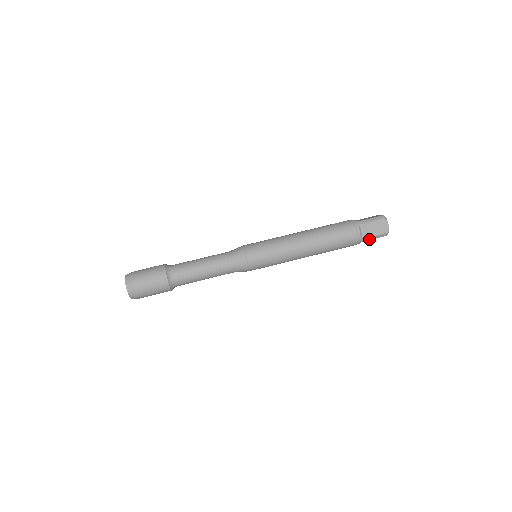
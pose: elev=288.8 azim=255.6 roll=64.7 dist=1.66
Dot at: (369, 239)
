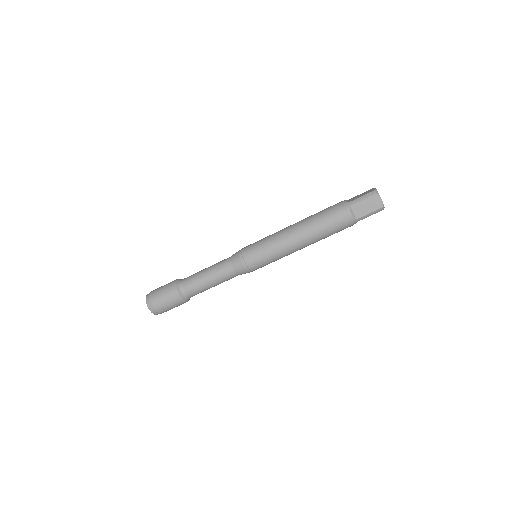
Dot at: (364, 218)
